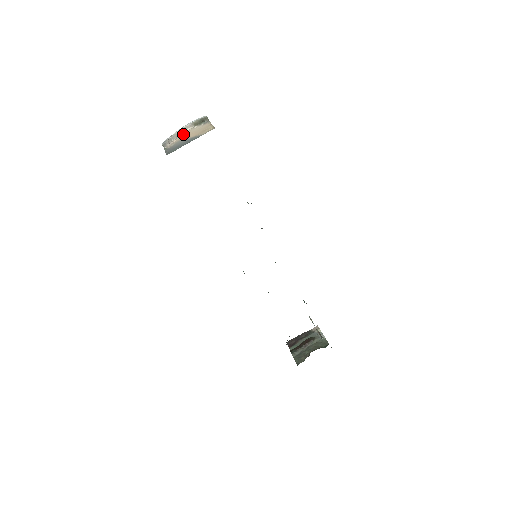
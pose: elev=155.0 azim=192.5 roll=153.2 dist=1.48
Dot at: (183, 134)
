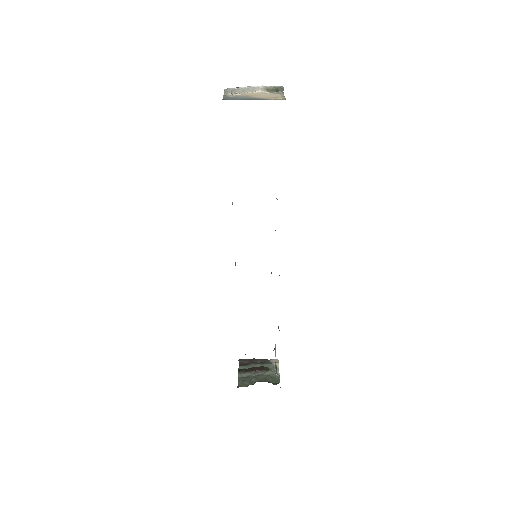
Dot at: (250, 92)
